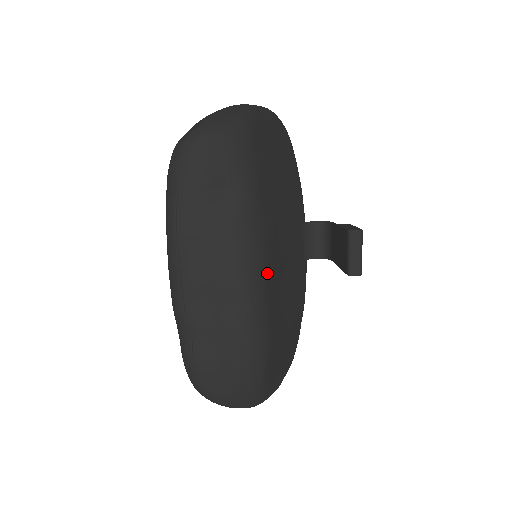
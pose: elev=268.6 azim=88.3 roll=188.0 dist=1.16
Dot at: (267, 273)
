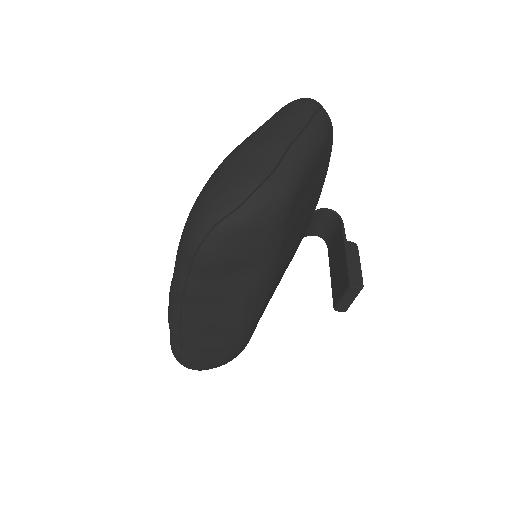
Dot at: occluded
